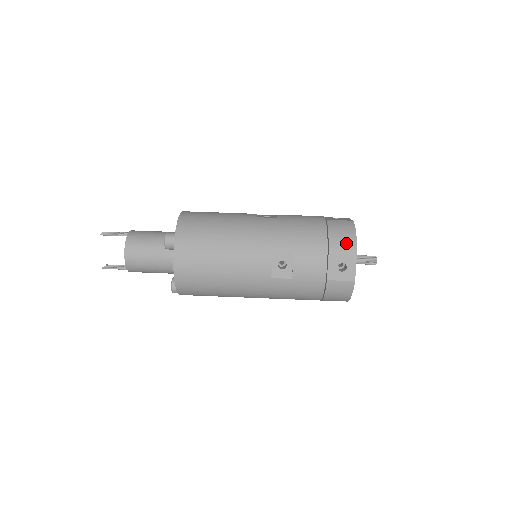
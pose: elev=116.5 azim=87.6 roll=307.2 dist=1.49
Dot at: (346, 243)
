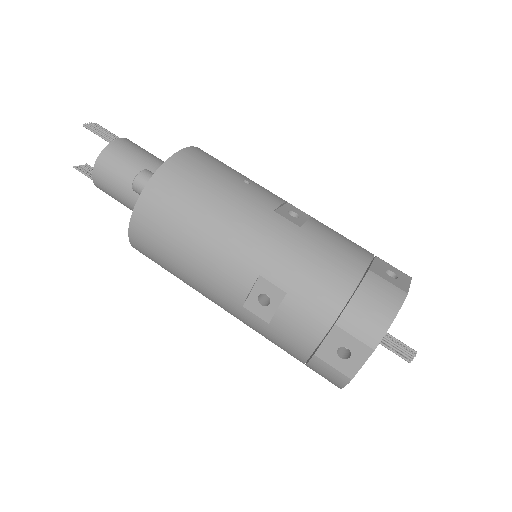
Dot at: (369, 325)
